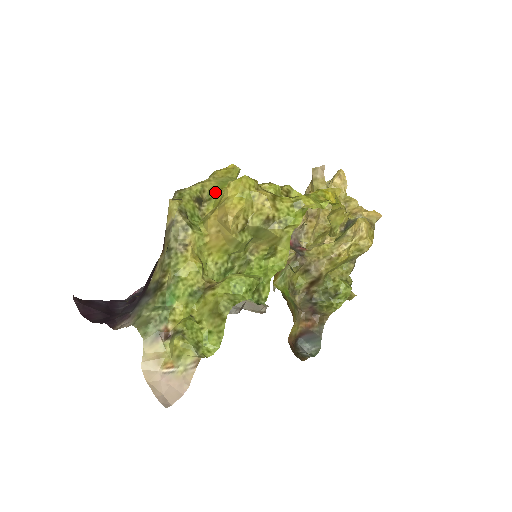
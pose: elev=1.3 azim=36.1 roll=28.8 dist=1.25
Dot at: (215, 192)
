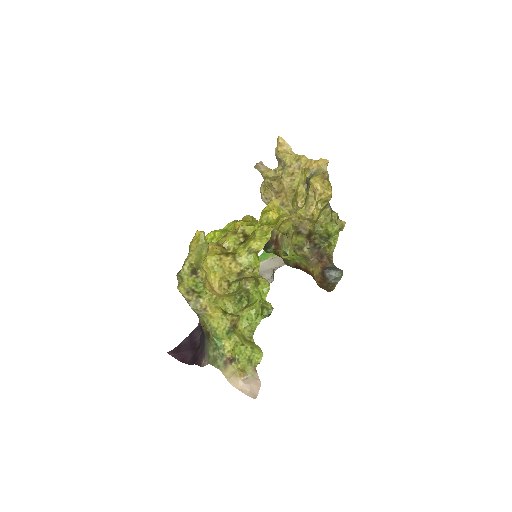
Dot at: (199, 263)
